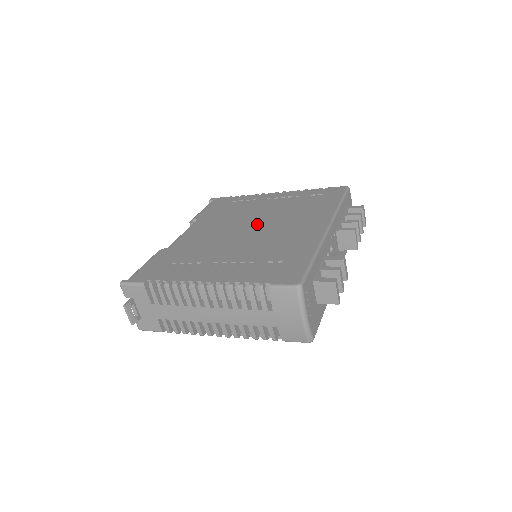
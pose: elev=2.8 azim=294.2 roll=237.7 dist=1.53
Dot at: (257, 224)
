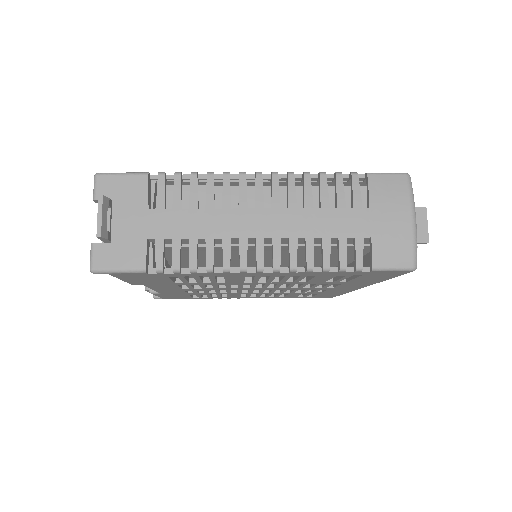
Dot at: occluded
